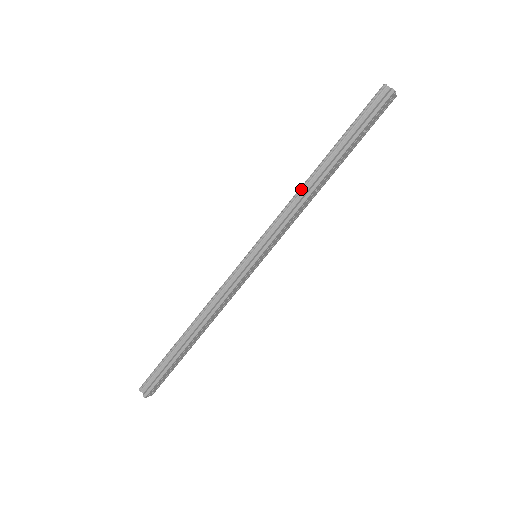
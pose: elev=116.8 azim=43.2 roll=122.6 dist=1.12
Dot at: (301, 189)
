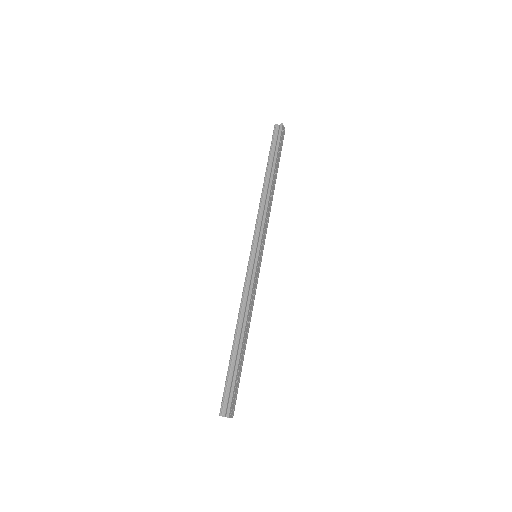
Dot at: (261, 198)
